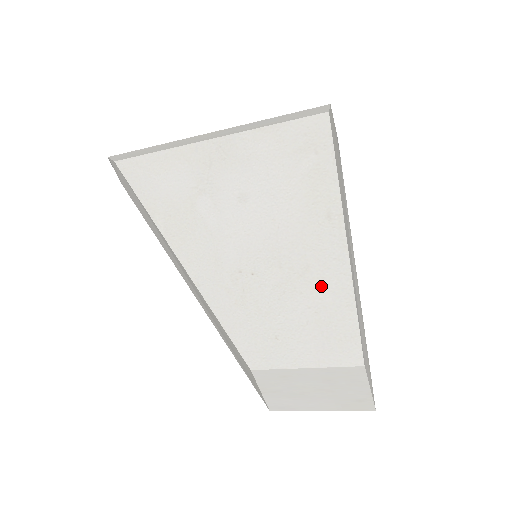
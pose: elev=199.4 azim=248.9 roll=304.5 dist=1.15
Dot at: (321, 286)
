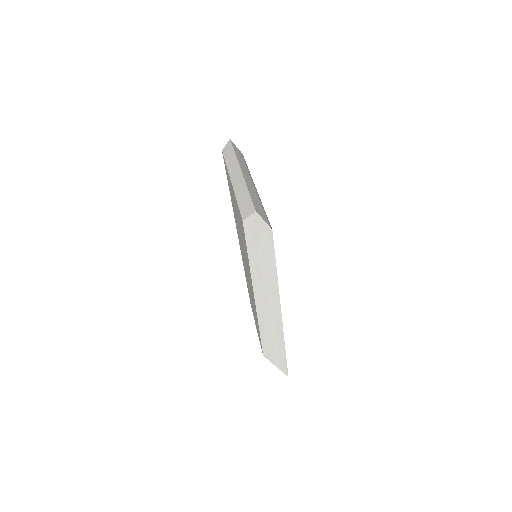
Dot at: occluded
